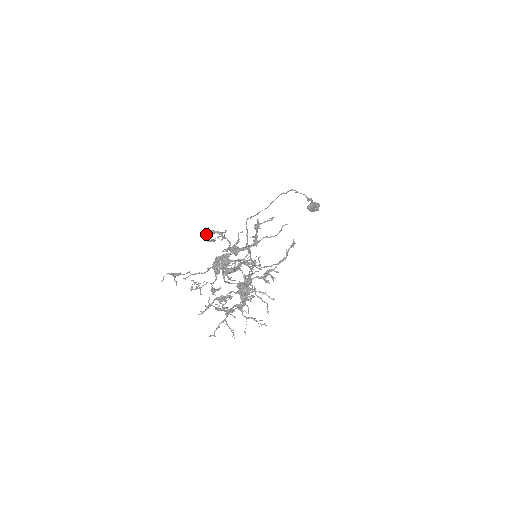
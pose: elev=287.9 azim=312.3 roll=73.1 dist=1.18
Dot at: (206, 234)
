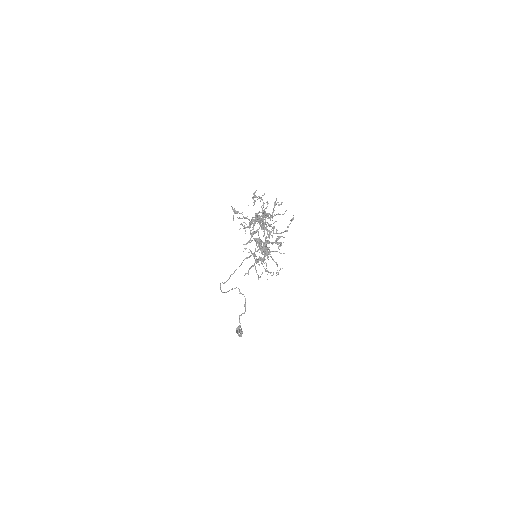
Dot at: occluded
